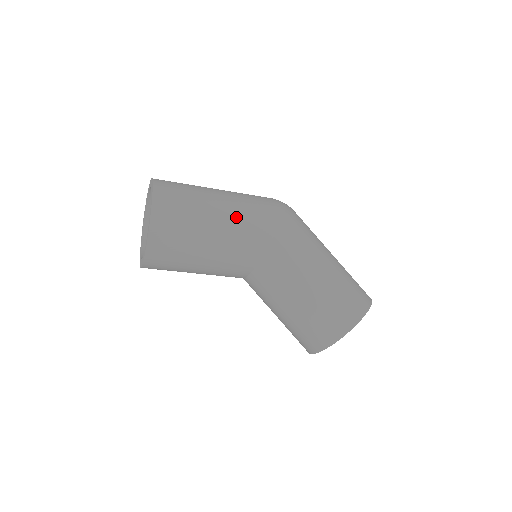
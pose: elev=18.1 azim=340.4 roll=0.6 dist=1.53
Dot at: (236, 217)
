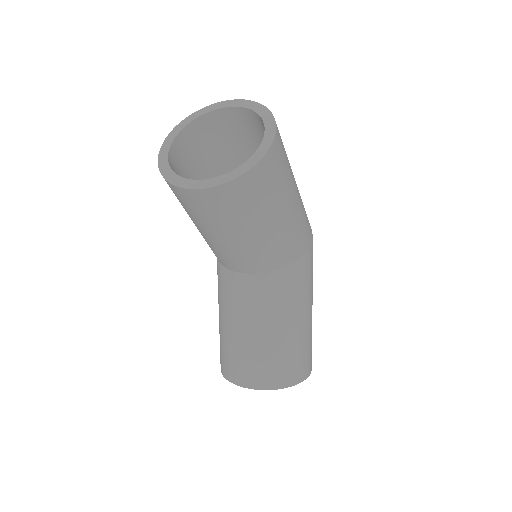
Dot at: (300, 213)
